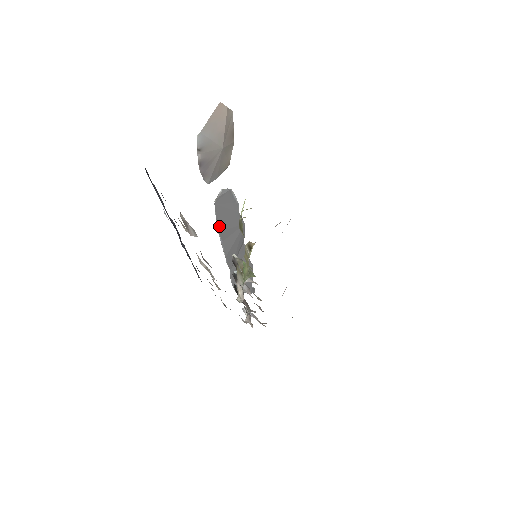
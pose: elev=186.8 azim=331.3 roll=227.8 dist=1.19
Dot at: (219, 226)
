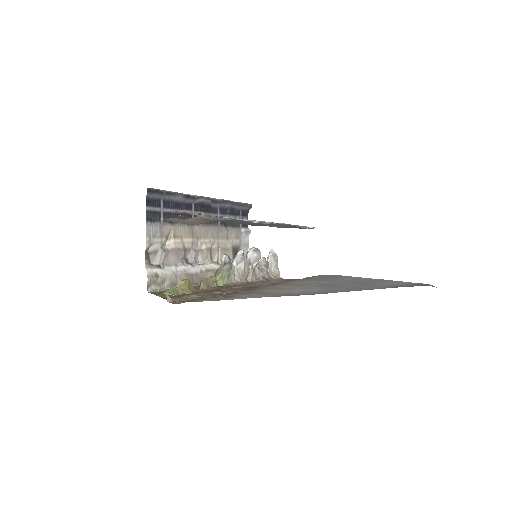
Dot at: (233, 223)
